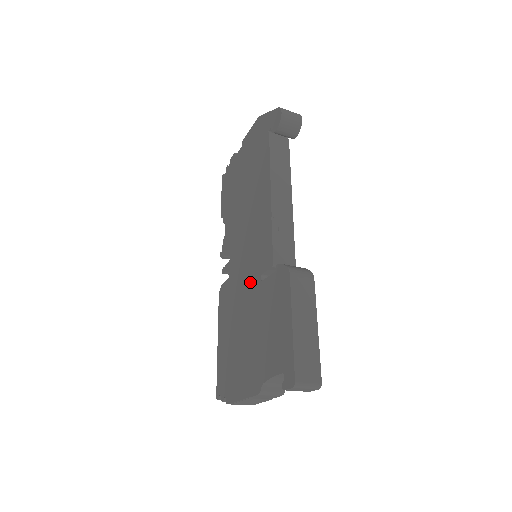
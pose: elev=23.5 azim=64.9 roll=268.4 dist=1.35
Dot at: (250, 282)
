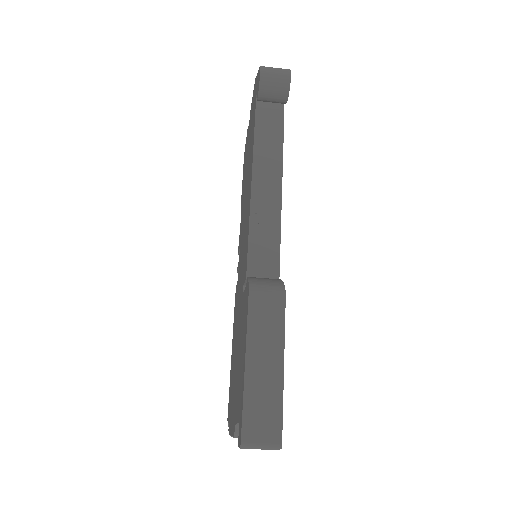
Dot at: (240, 292)
